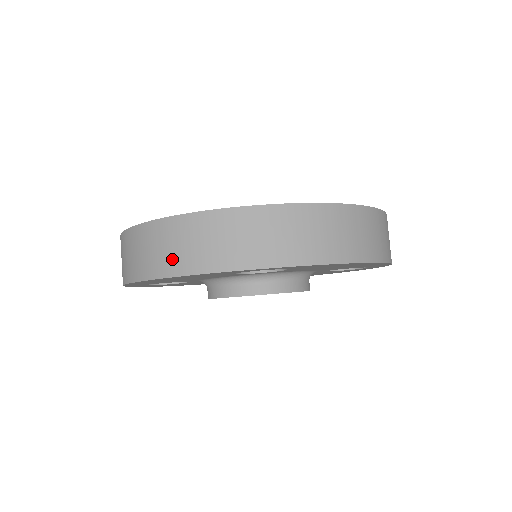
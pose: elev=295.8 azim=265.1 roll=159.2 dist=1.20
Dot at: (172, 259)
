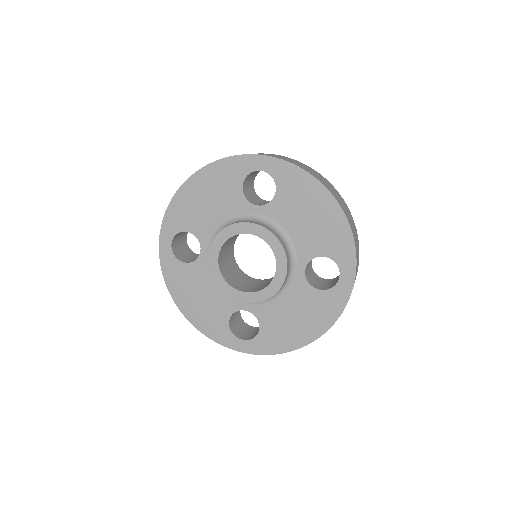
Dot at: occluded
